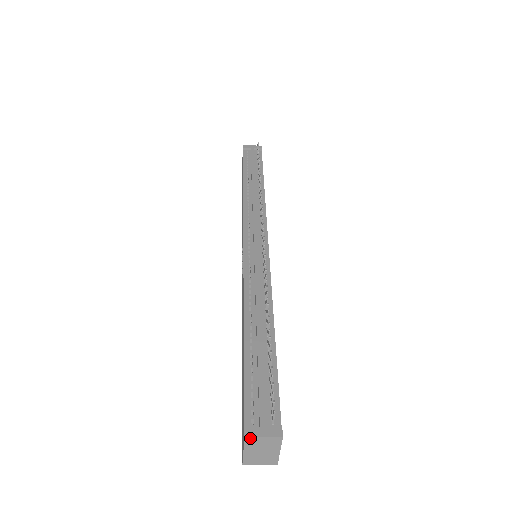
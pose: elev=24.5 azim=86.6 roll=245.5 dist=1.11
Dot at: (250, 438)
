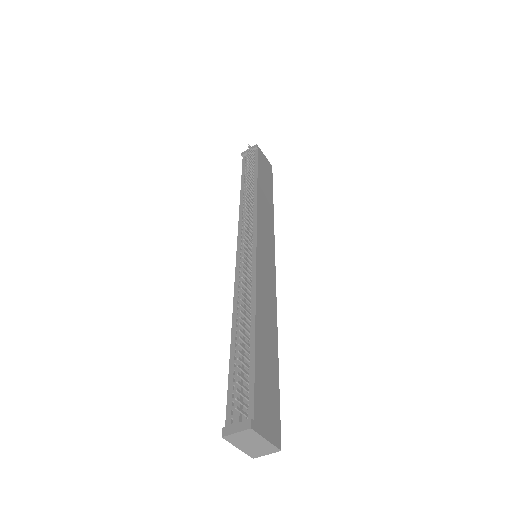
Dot at: (227, 437)
